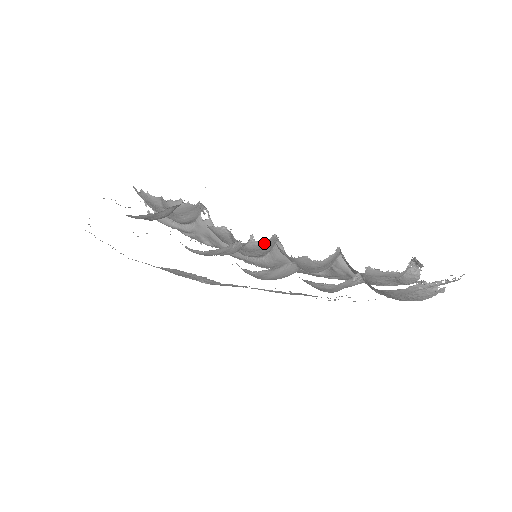
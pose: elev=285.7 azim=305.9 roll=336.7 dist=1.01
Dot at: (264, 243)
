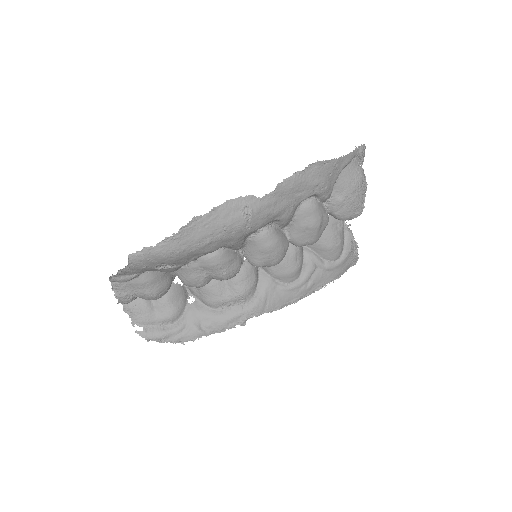
Dot at: occluded
